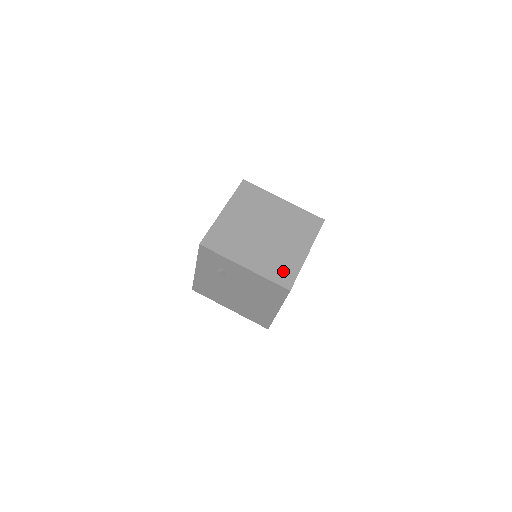
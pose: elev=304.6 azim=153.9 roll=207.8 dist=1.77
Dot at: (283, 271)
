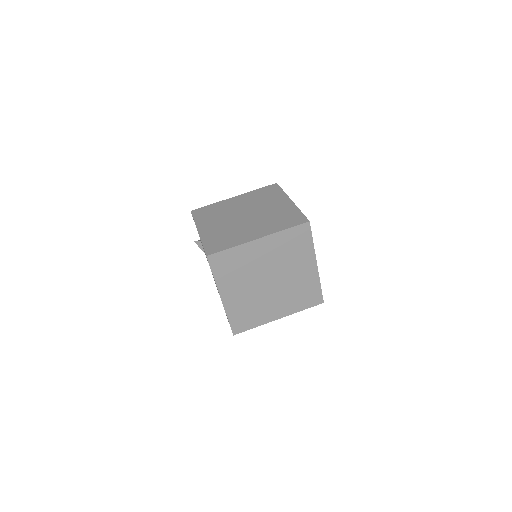
Dot at: (220, 242)
